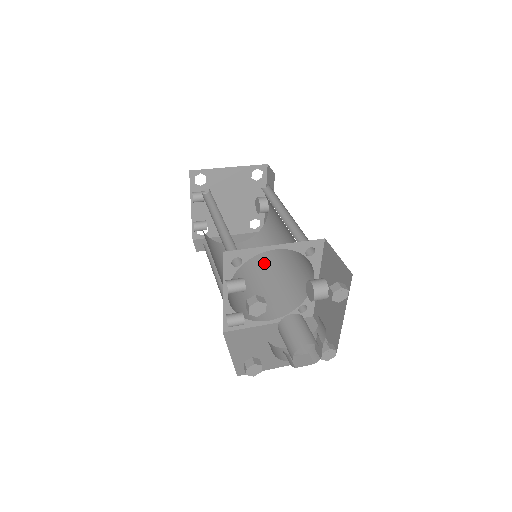
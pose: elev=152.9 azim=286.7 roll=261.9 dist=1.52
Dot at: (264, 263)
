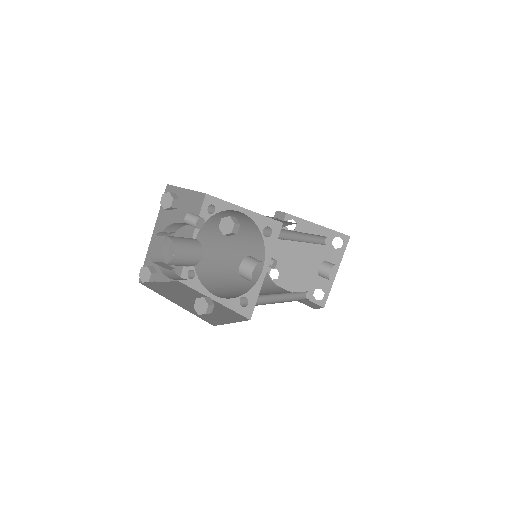
Dot at: occluded
